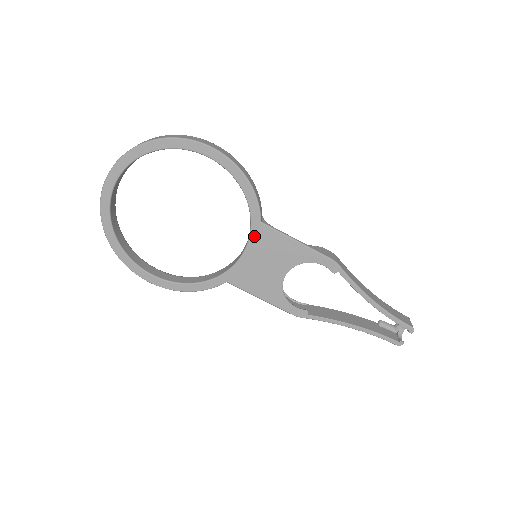
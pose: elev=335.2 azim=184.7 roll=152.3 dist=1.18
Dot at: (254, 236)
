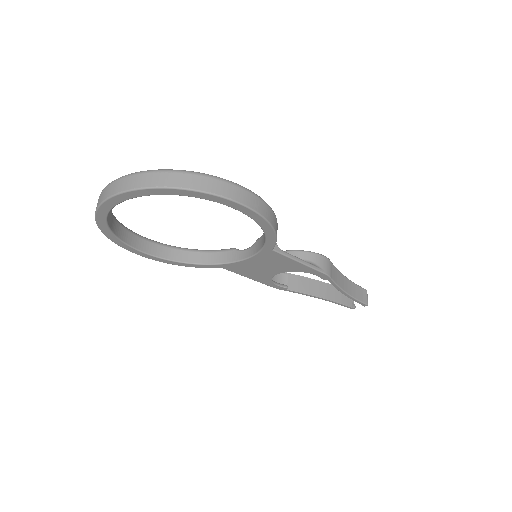
Dot at: (261, 254)
